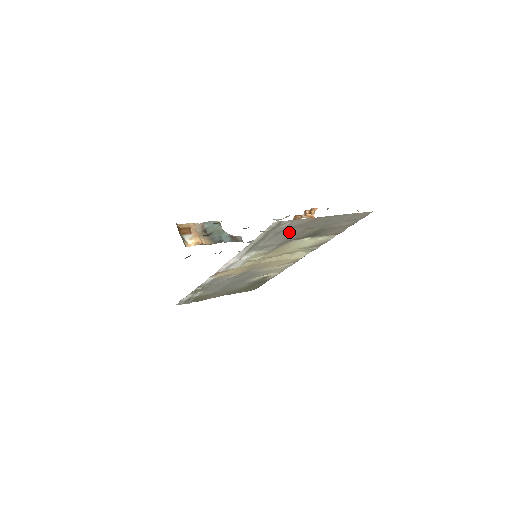
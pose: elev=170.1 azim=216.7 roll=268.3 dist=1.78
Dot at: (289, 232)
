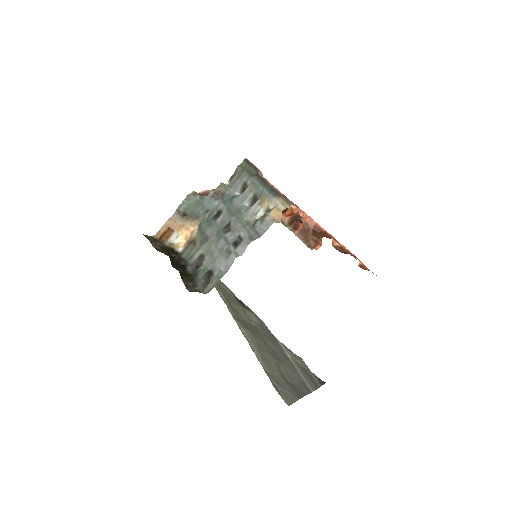
Dot at: occluded
